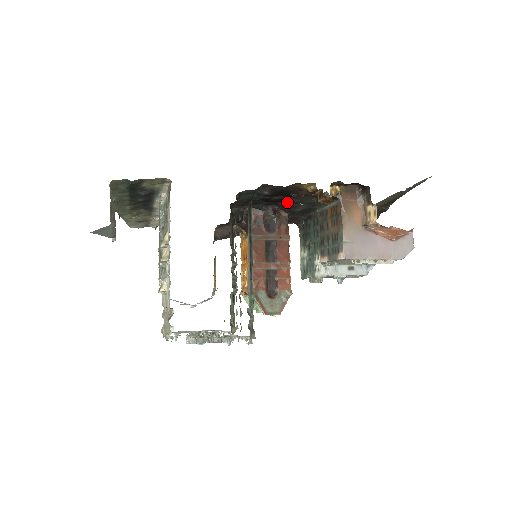
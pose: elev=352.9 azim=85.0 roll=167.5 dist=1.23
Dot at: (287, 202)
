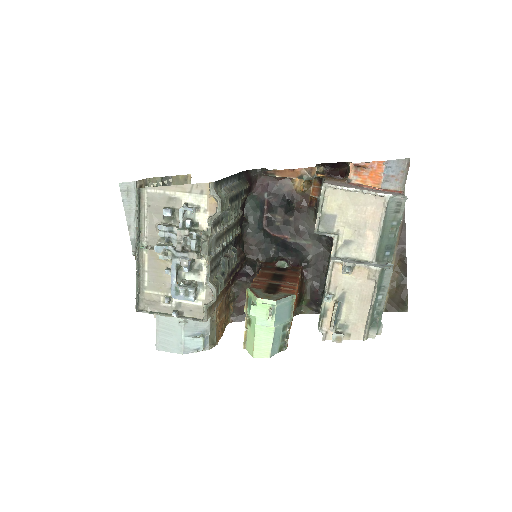
Dot at: (292, 233)
